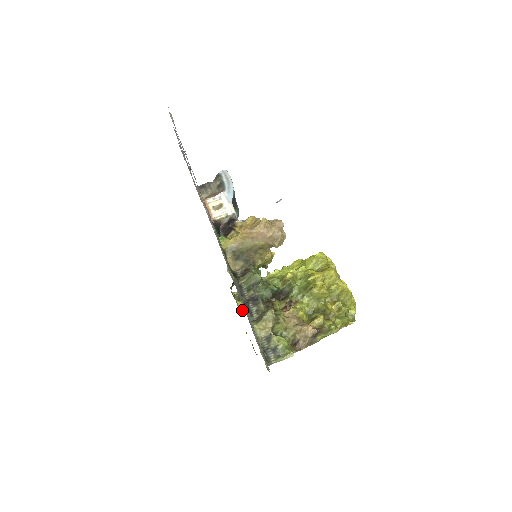
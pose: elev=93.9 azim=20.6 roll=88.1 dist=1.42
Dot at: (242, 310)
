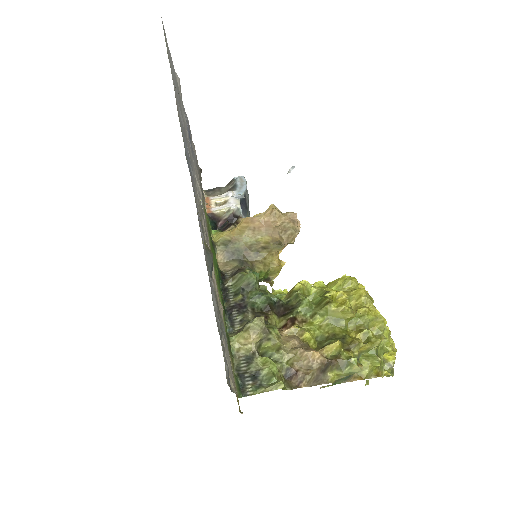
Dot at: occluded
